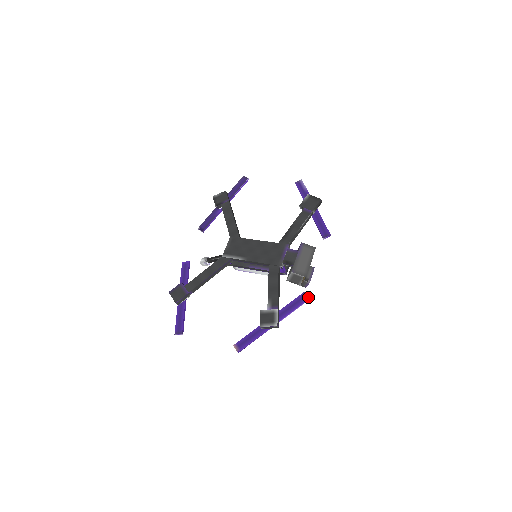
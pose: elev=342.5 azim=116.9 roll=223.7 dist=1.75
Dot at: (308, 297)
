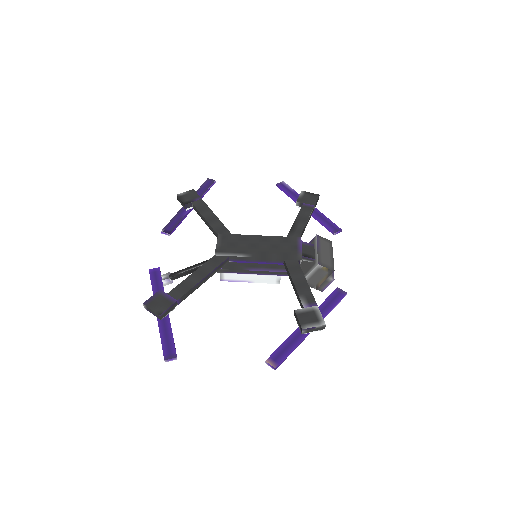
Dot at: (345, 292)
